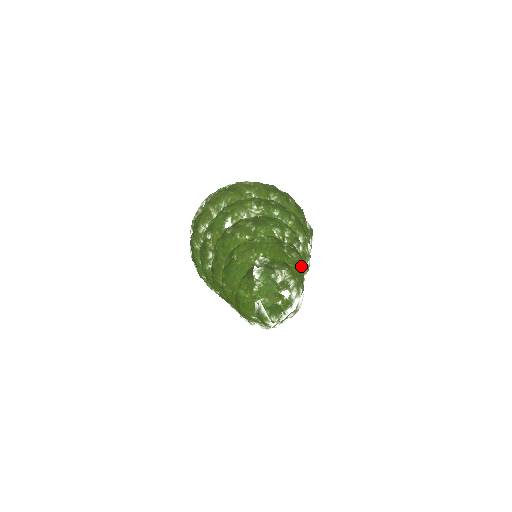
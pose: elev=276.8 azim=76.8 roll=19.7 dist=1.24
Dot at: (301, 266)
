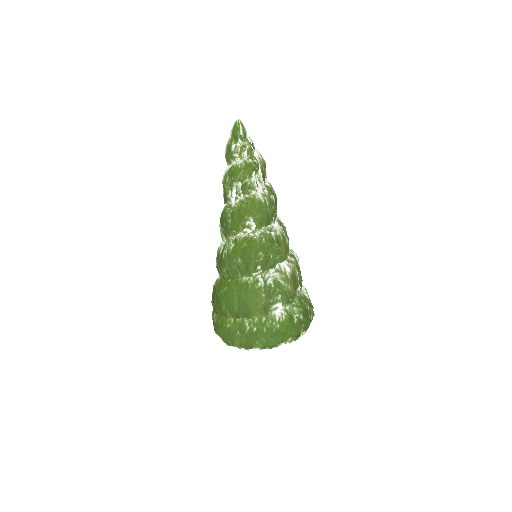
Dot at: occluded
